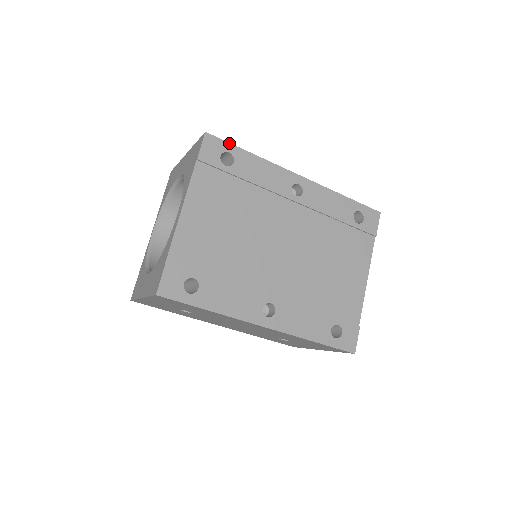
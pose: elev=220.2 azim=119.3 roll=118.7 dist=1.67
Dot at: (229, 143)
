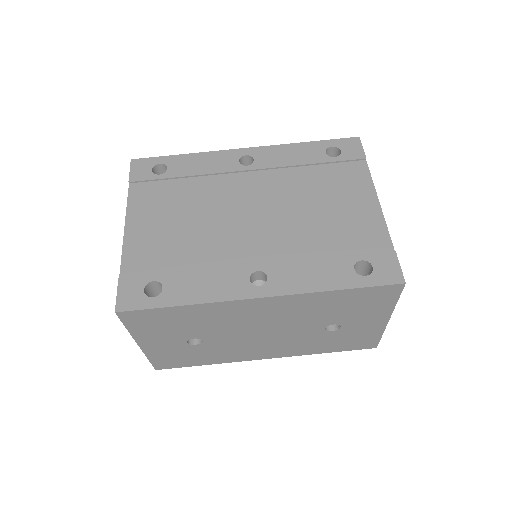
Dot at: (157, 157)
